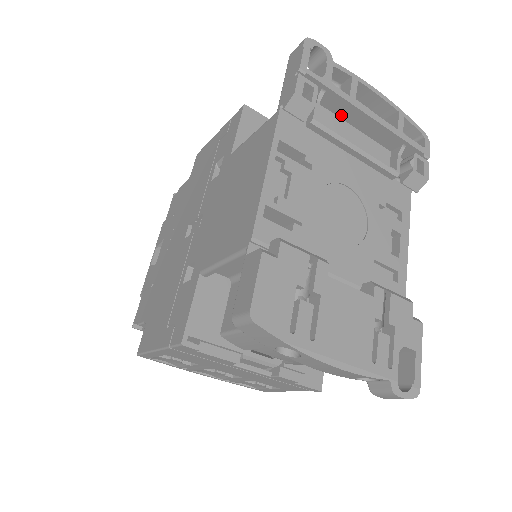
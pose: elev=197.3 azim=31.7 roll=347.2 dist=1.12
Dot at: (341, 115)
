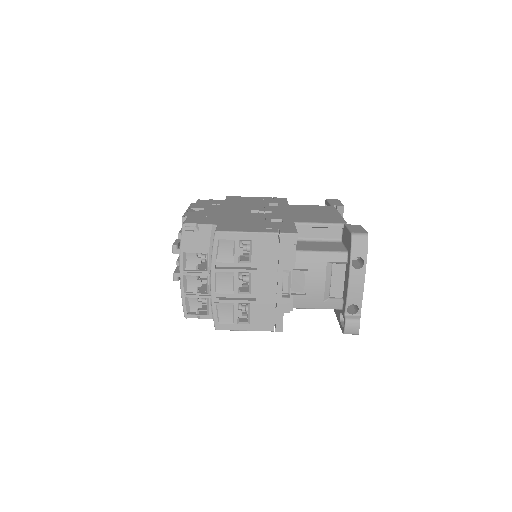
Dot at: occluded
